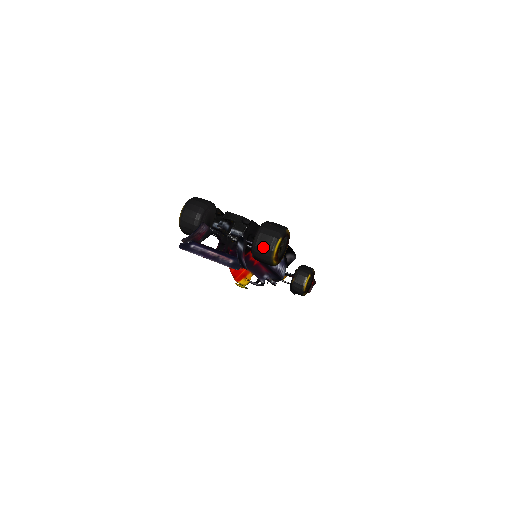
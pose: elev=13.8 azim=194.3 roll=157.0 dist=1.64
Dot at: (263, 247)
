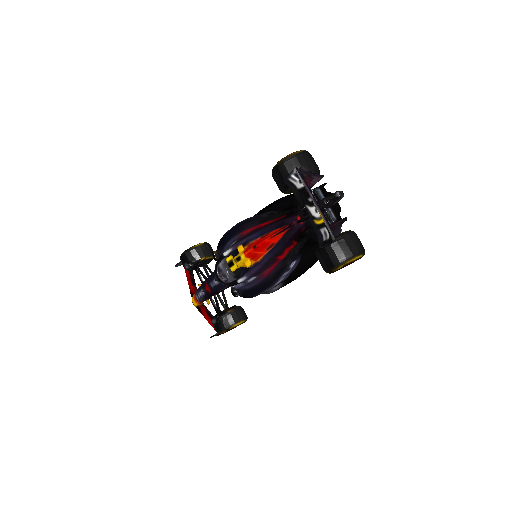
Dot at: (349, 246)
